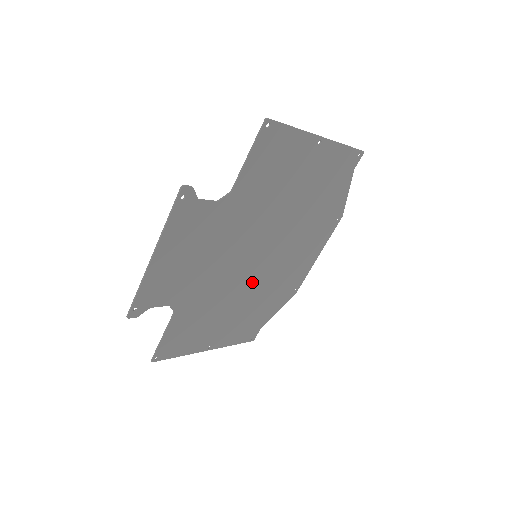
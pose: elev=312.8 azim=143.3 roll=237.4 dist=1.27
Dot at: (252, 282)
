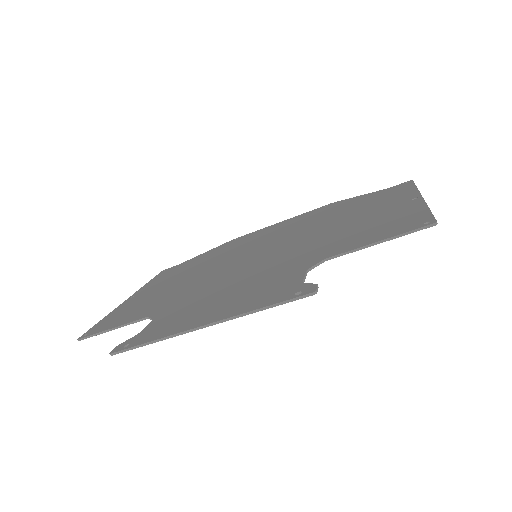
Dot at: occluded
